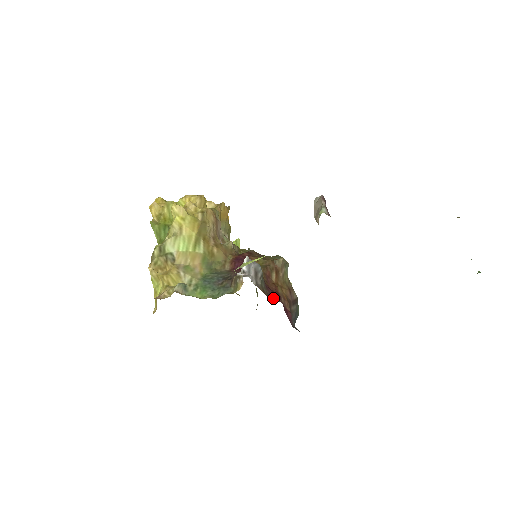
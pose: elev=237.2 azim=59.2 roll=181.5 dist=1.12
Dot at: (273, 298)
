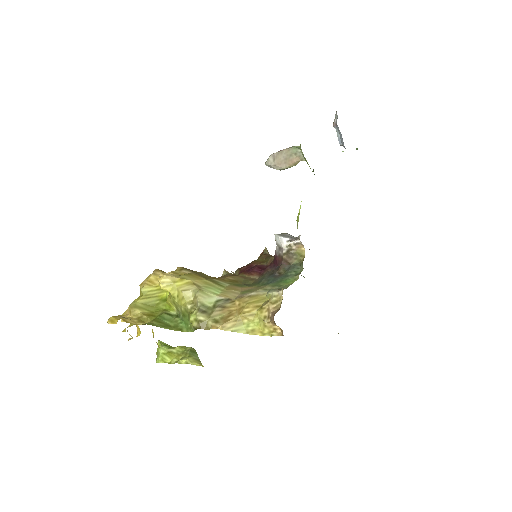
Dot at: occluded
